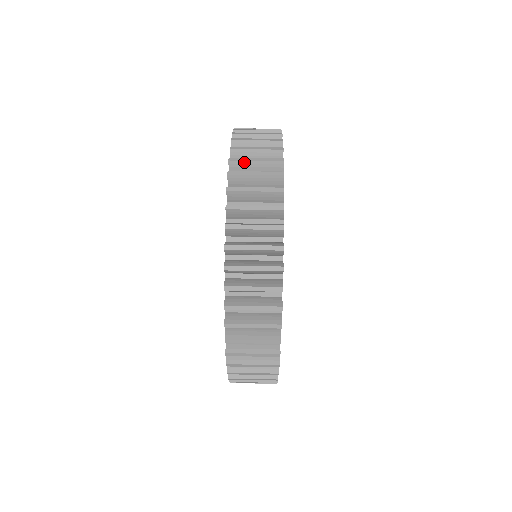
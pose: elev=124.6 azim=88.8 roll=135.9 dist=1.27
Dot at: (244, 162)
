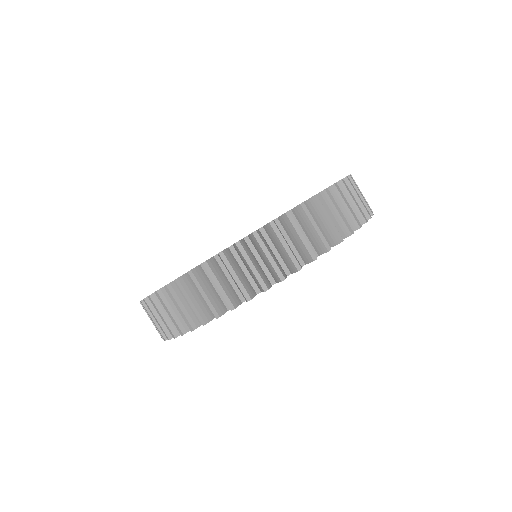
Dot at: (196, 285)
